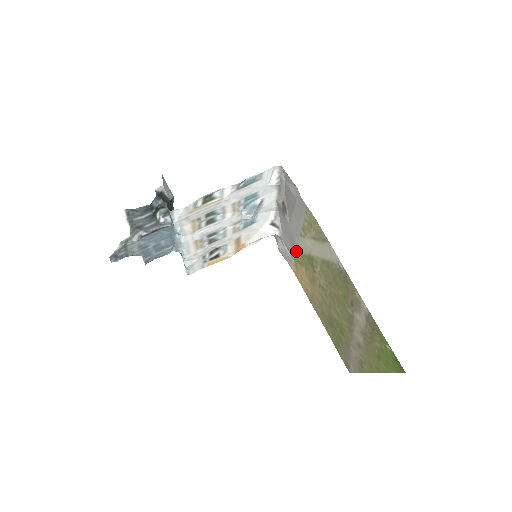
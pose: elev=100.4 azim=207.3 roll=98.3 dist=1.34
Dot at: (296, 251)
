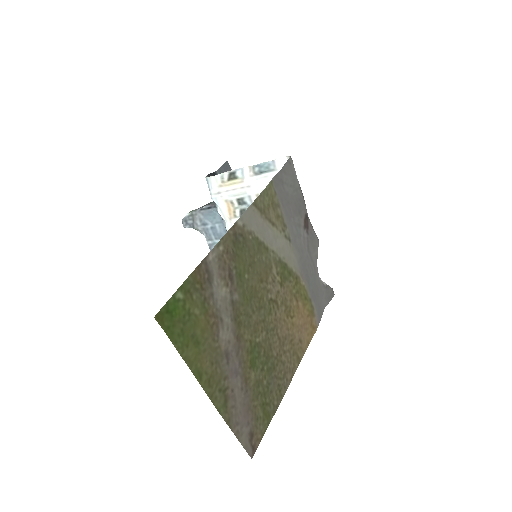
Dot at: (304, 280)
